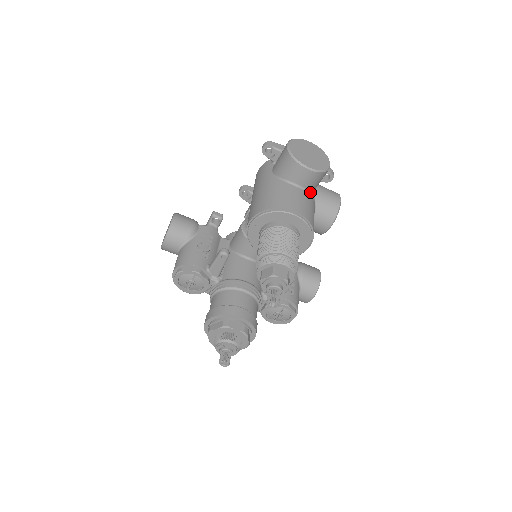
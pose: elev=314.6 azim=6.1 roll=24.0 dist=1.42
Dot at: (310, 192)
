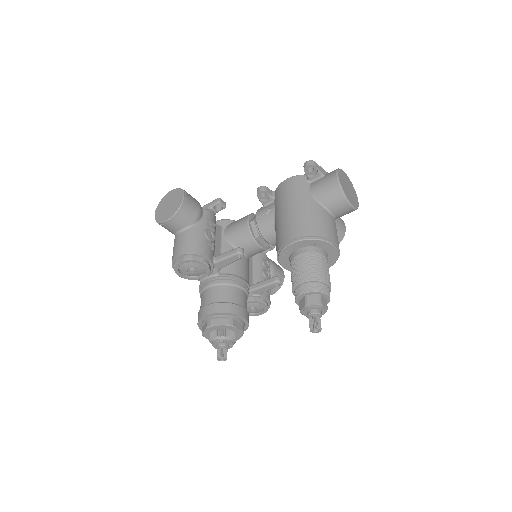
Dot at: occluded
